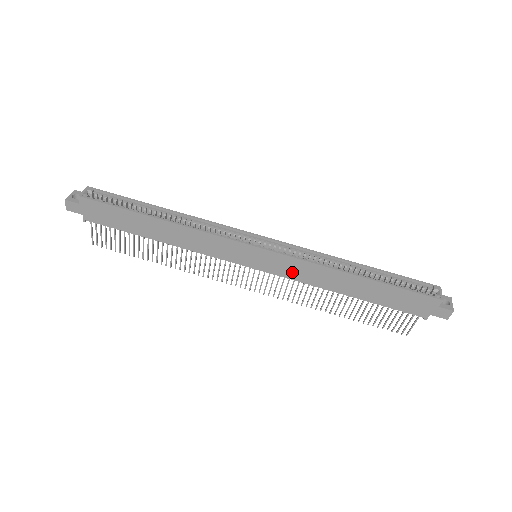
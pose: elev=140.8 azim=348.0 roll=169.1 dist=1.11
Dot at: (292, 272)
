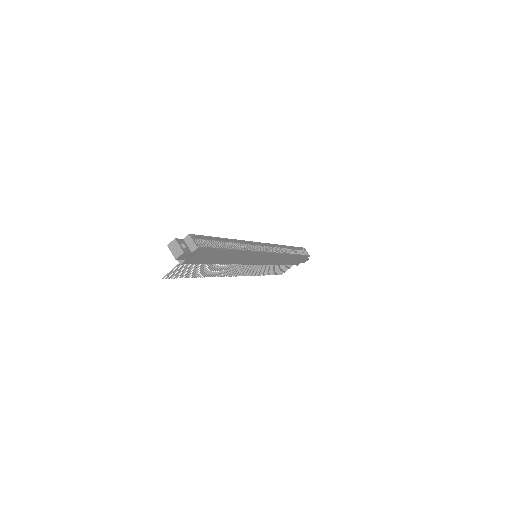
Dot at: (270, 261)
